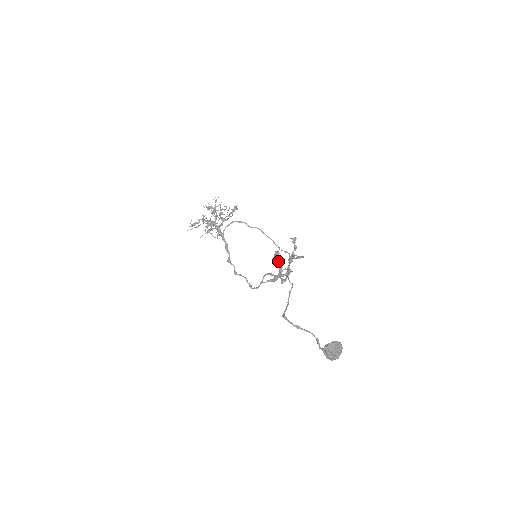
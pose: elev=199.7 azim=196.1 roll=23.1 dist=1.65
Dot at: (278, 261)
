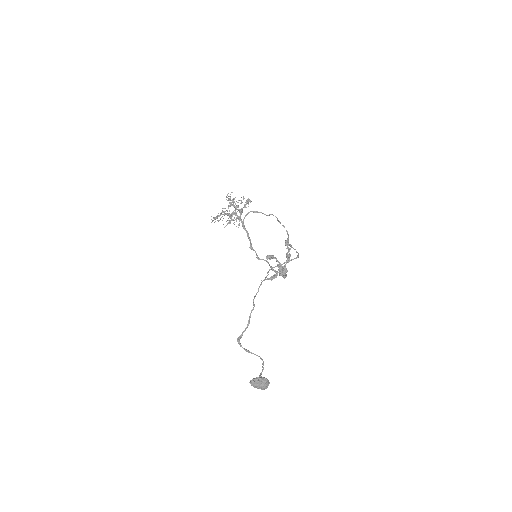
Dot at: (276, 260)
